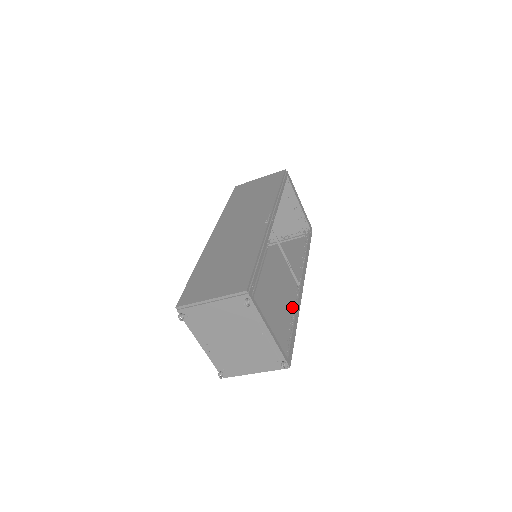
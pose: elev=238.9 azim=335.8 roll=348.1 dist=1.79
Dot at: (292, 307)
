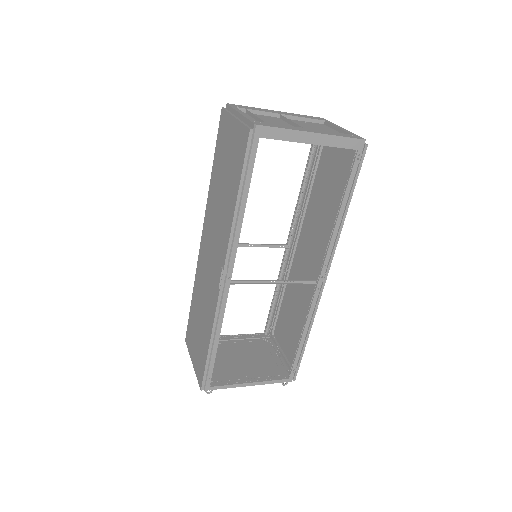
Dot at: occluded
